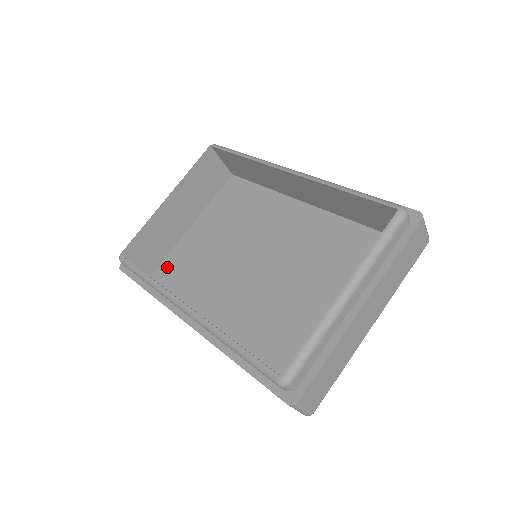
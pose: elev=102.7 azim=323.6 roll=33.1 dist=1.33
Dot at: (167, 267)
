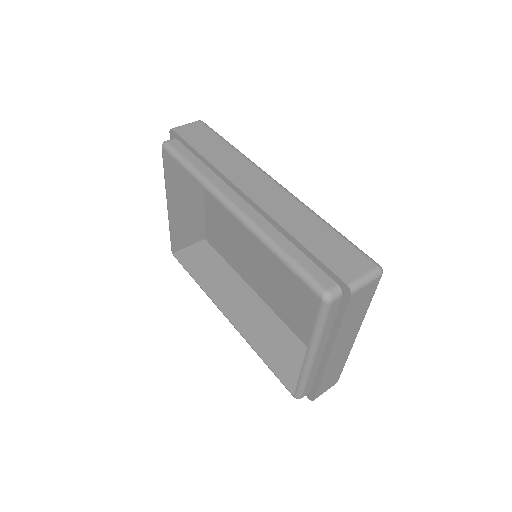
Dot at: (210, 233)
